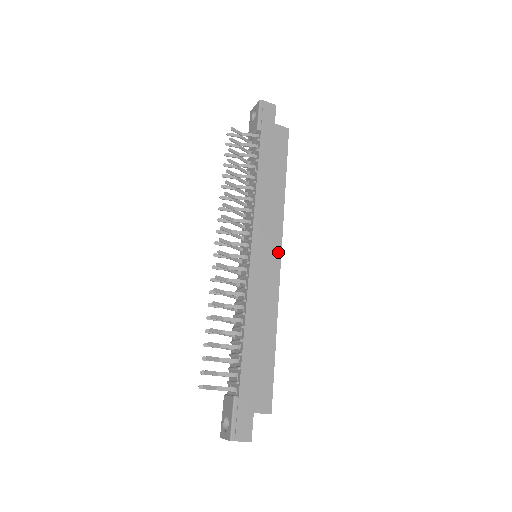
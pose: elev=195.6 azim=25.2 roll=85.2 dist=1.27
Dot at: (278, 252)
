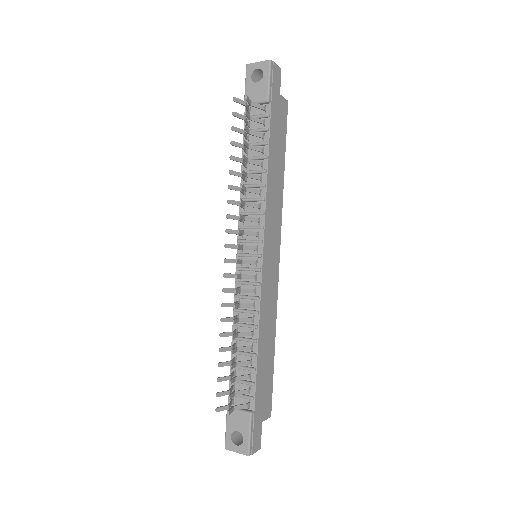
Dot at: (278, 253)
